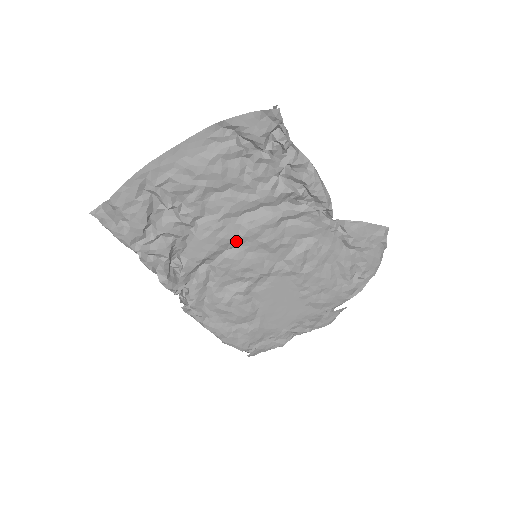
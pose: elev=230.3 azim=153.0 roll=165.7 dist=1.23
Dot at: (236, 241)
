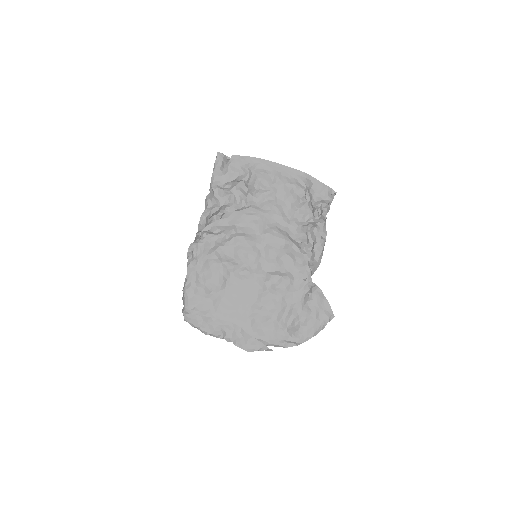
Dot at: (258, 233)
